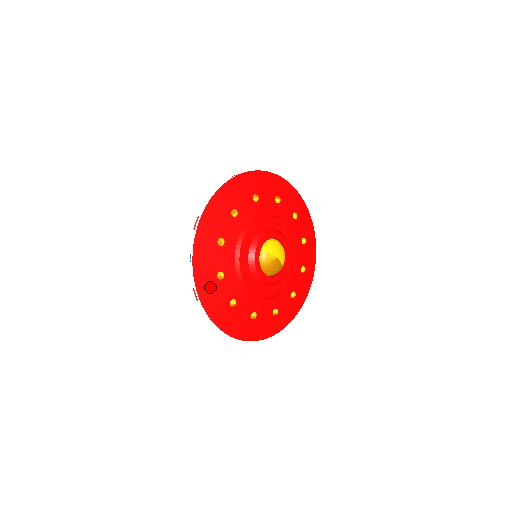
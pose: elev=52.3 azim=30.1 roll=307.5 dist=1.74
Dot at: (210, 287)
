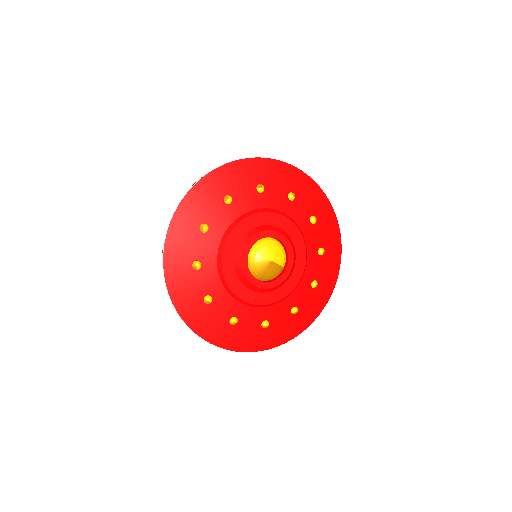
Dot at: (200, 314)
